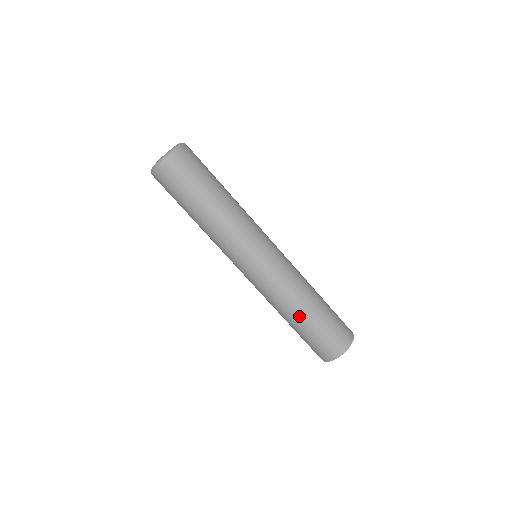
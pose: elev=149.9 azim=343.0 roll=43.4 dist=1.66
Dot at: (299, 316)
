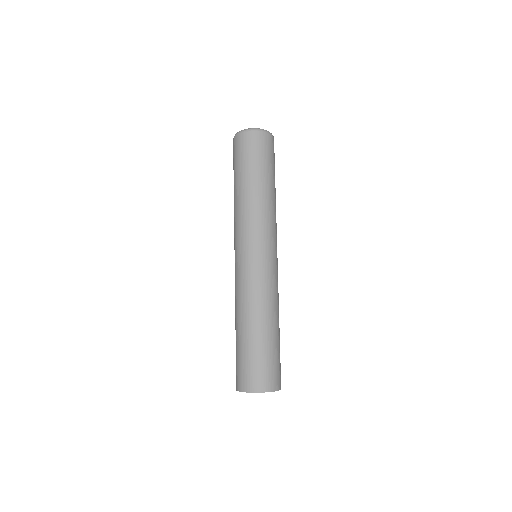
Dot at: (240, 326)
